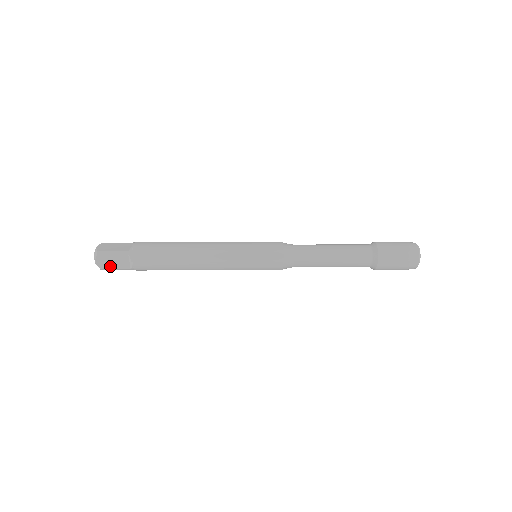
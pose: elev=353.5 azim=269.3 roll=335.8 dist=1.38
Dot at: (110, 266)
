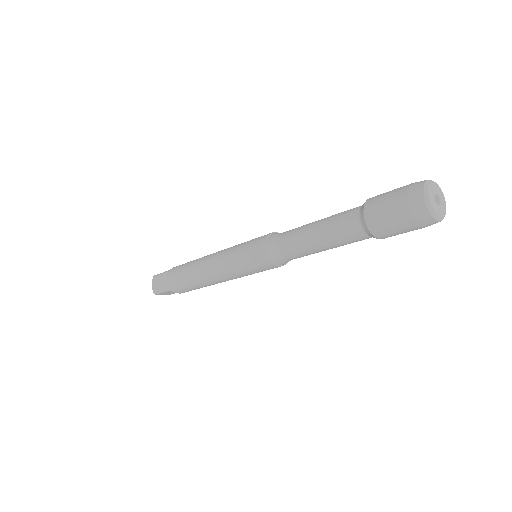
Dot at: (158, 288)
